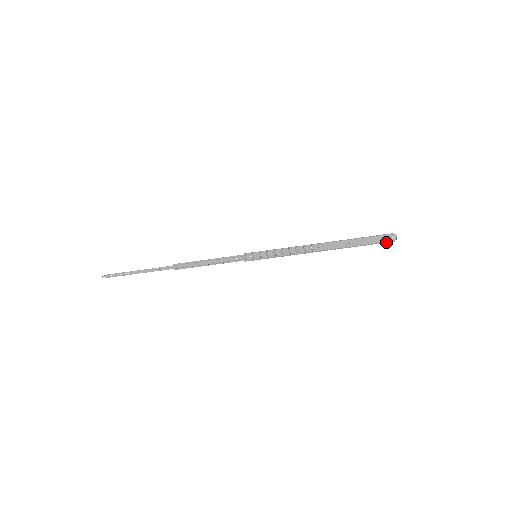
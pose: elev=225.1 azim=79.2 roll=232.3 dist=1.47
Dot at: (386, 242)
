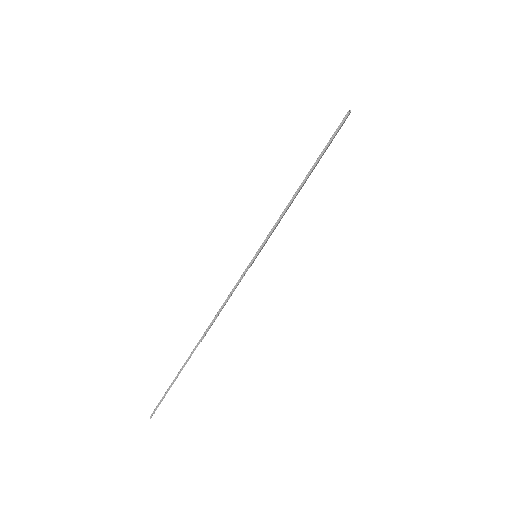
Dot at: (342, 121)
